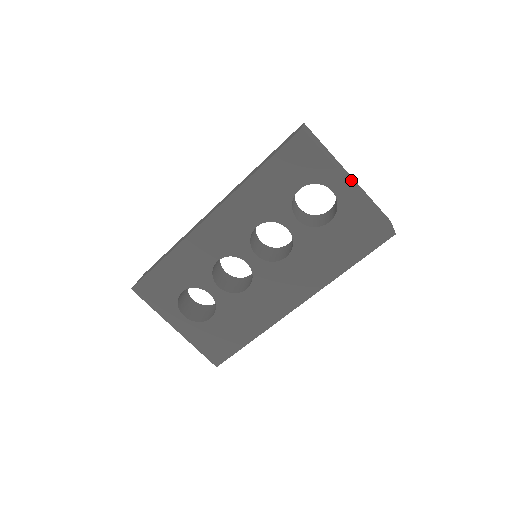
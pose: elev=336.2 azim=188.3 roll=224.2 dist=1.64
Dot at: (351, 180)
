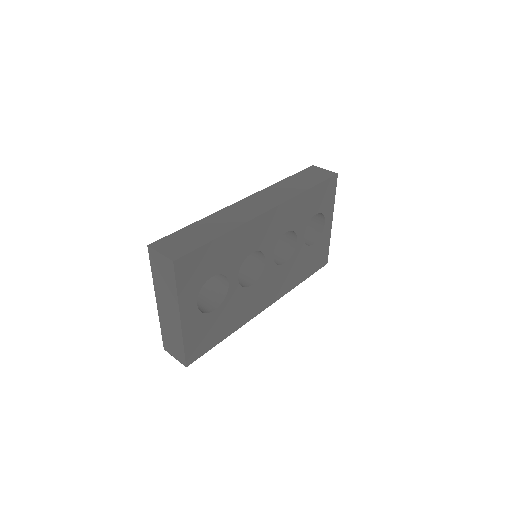
Dot at: occluded
